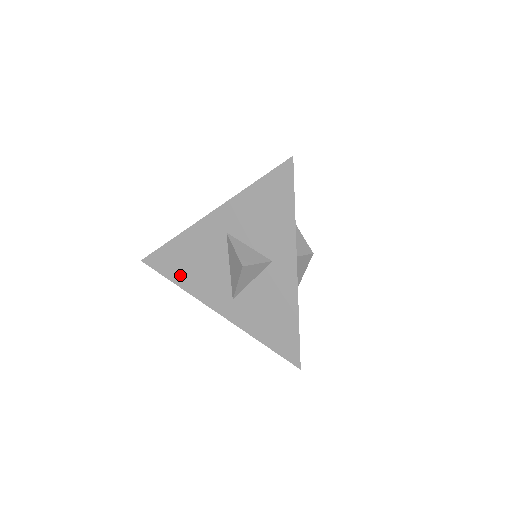
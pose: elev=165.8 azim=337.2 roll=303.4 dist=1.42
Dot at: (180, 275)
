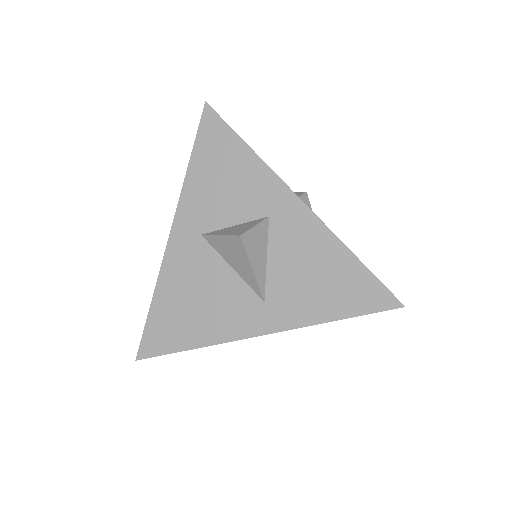
Dot at: (188, 333)
